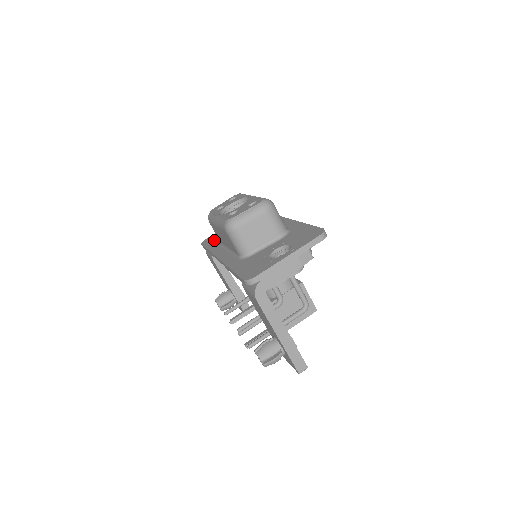
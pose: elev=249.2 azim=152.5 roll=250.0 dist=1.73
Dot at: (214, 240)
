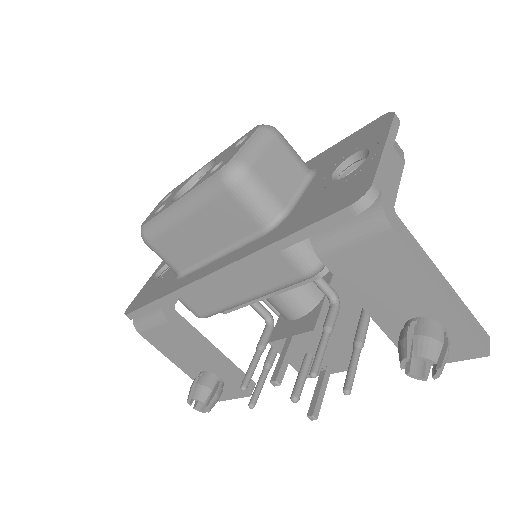
Dot at: (151, 291)
